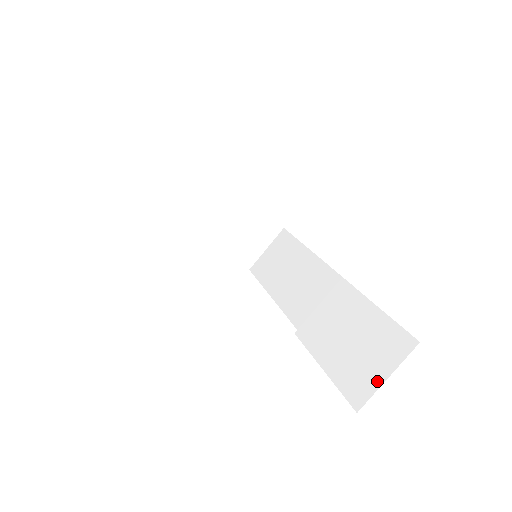
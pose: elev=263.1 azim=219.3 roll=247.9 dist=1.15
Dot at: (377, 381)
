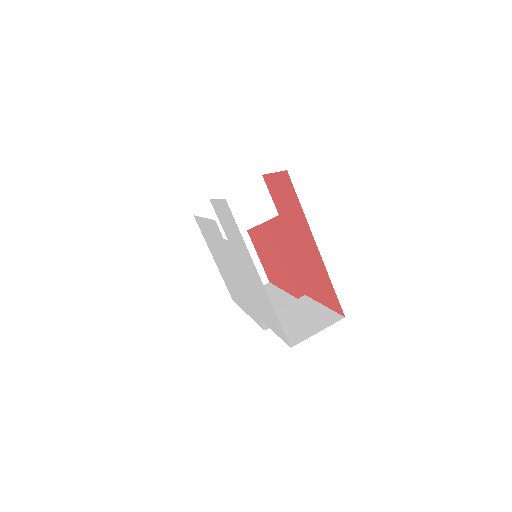
Dot at: (311, 334)
